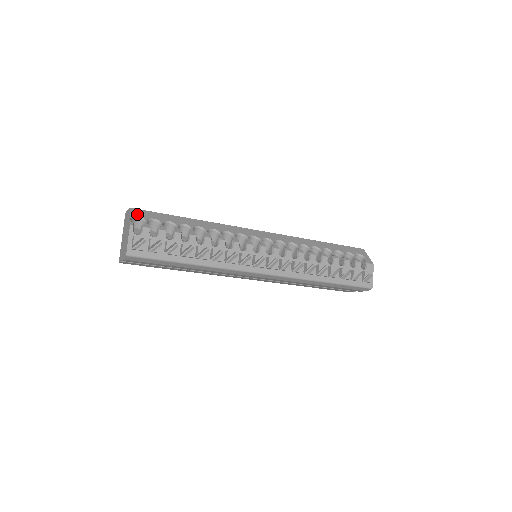
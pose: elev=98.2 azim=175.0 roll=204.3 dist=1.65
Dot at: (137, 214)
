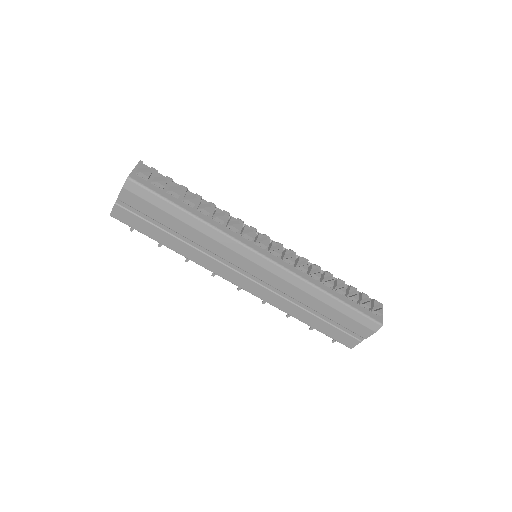
Dot at: occluded
